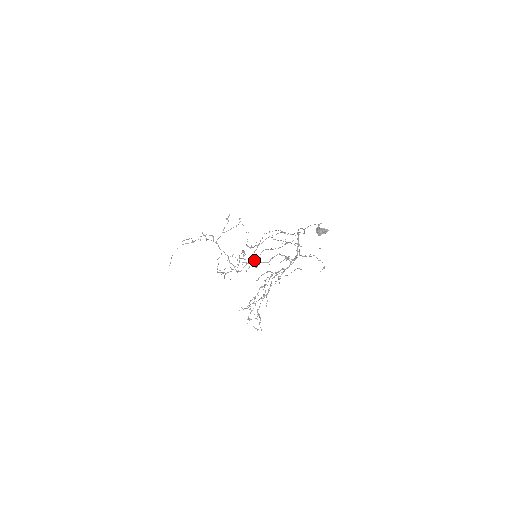
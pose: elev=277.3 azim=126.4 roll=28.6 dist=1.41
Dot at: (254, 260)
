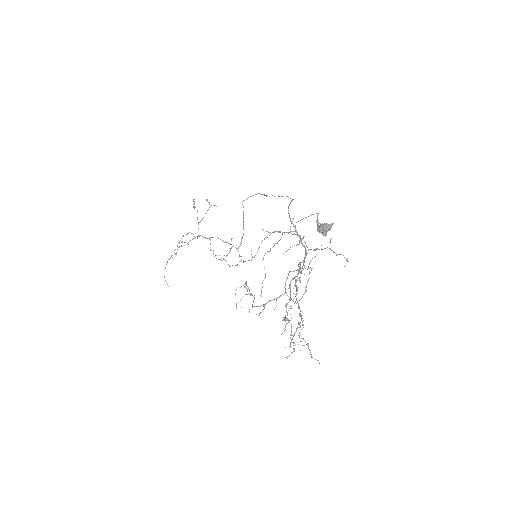
Dot at: (268, 301)
